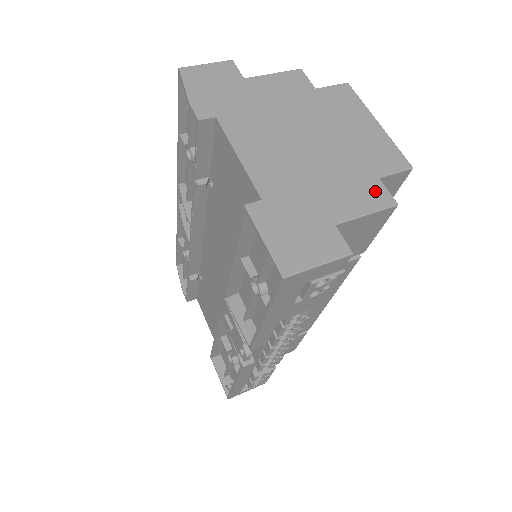
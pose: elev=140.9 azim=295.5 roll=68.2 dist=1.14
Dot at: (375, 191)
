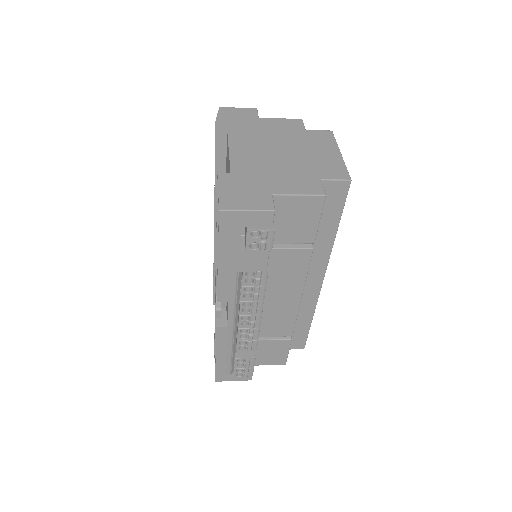
Dot at: (313, 185)
